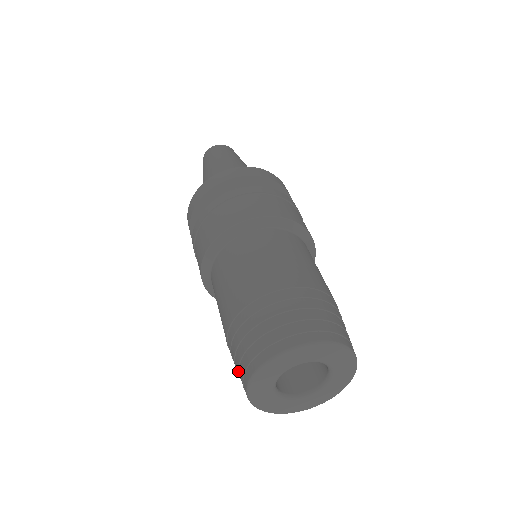
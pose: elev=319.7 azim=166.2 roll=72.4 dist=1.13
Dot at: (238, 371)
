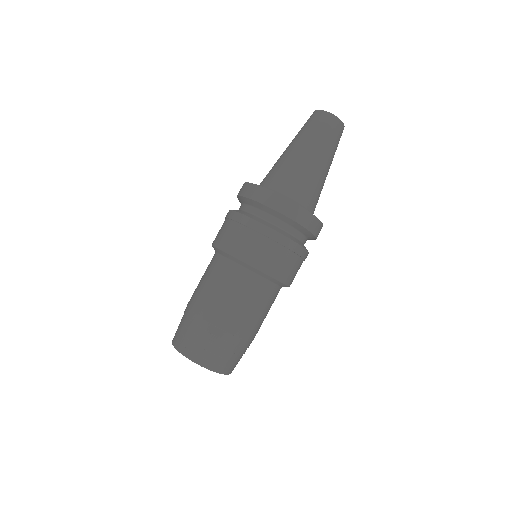
Dot at: occluded
